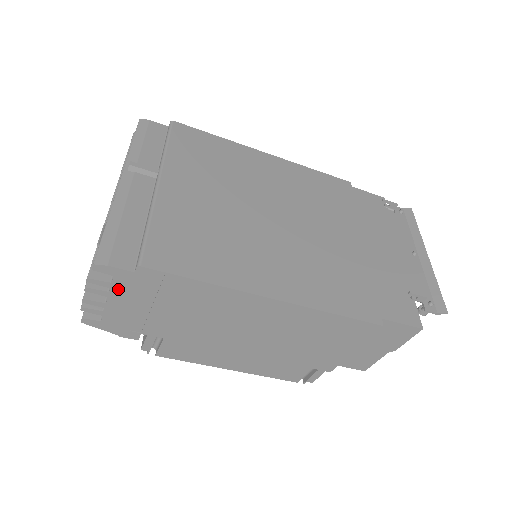
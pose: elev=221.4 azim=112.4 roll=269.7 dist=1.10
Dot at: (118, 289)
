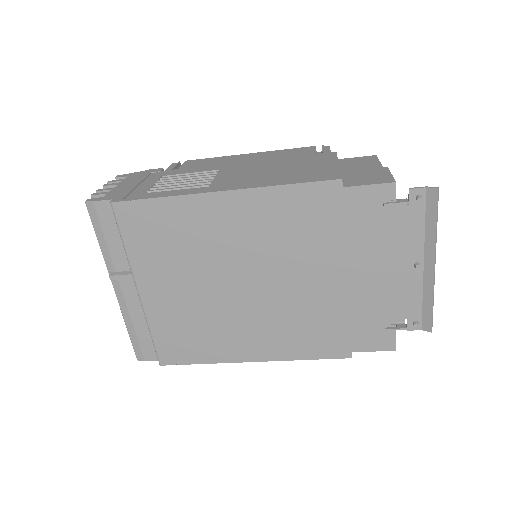
Dot at: occluded
